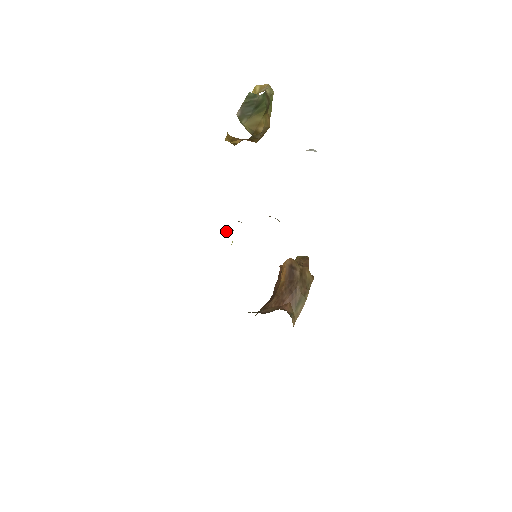
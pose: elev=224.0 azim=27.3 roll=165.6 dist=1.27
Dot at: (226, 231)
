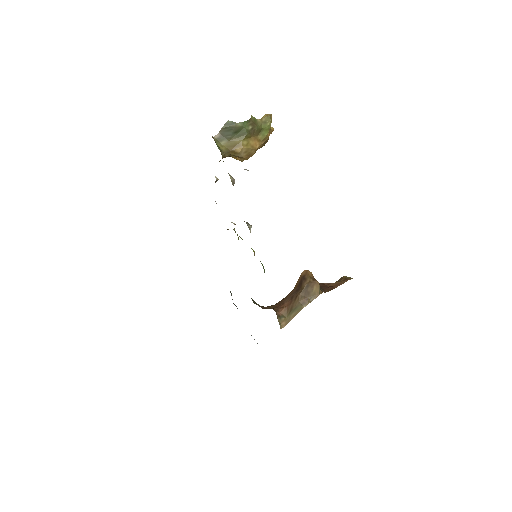
Dot at: occluded
